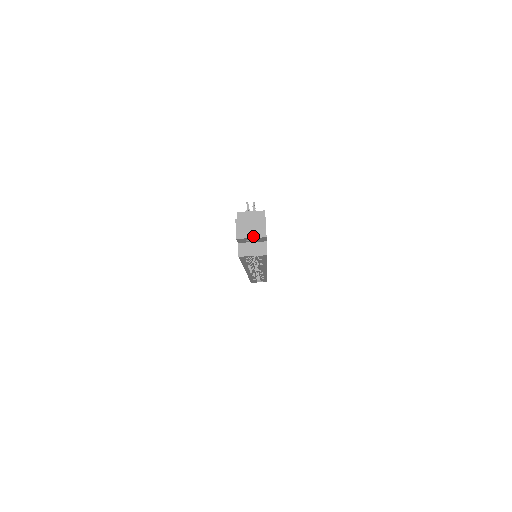
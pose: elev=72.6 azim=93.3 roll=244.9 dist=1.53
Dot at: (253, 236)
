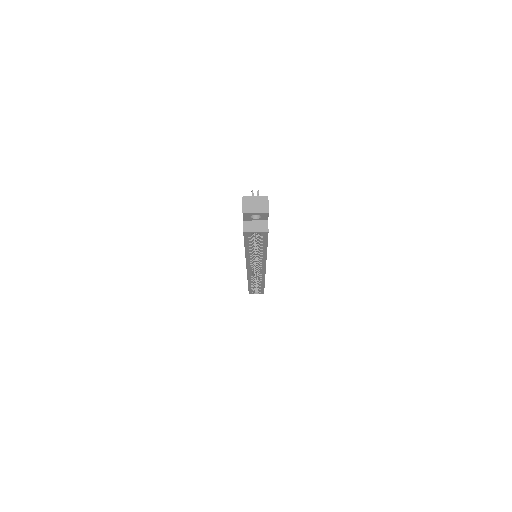
Dot at: (257, 211)
